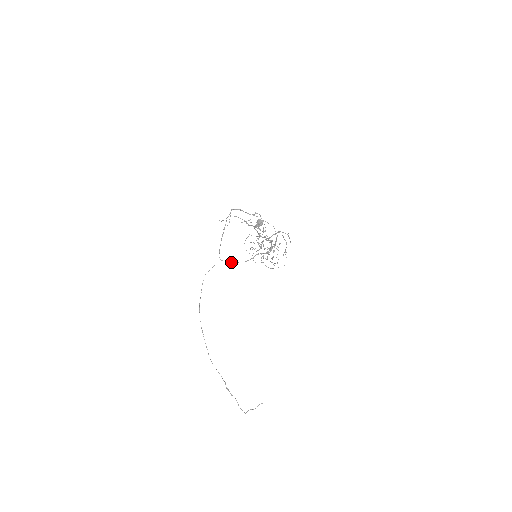
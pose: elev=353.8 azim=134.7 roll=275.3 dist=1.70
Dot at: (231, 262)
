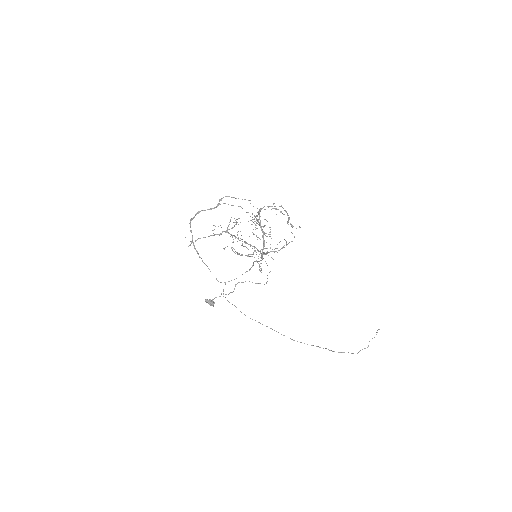
Dot at: (236, 278)
